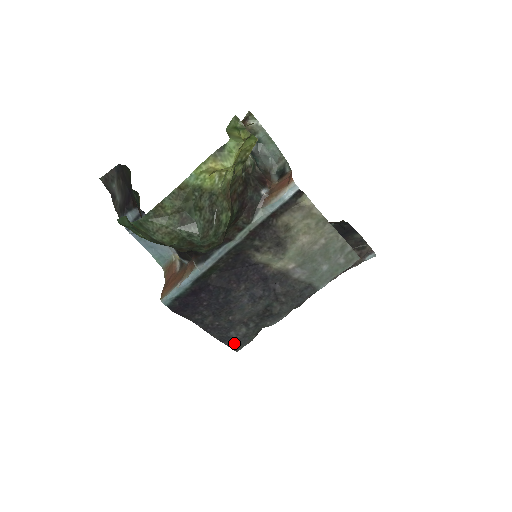
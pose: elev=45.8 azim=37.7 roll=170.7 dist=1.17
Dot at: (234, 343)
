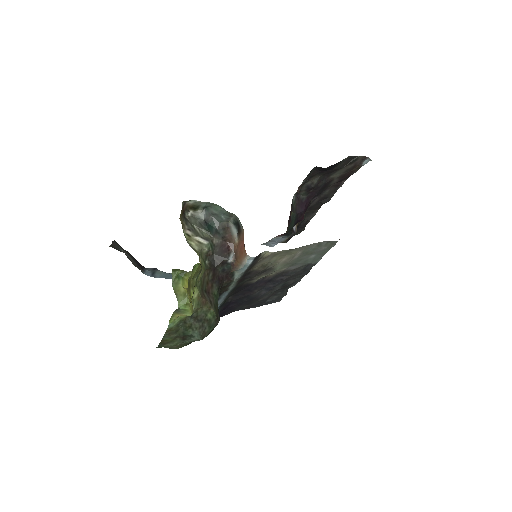
Dot at: (274, 301)
